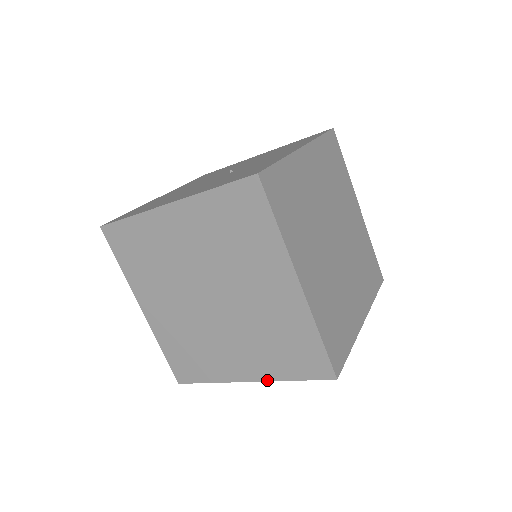
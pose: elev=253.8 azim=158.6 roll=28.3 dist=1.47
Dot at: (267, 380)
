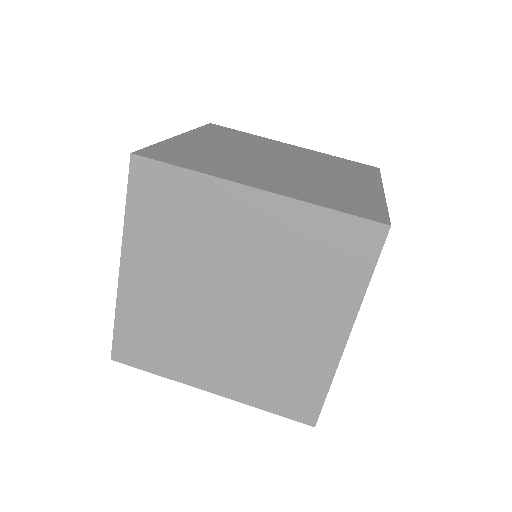
Dot at: (355, 314)
